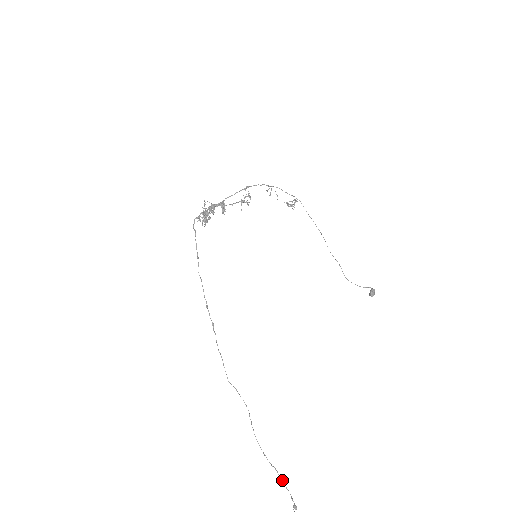
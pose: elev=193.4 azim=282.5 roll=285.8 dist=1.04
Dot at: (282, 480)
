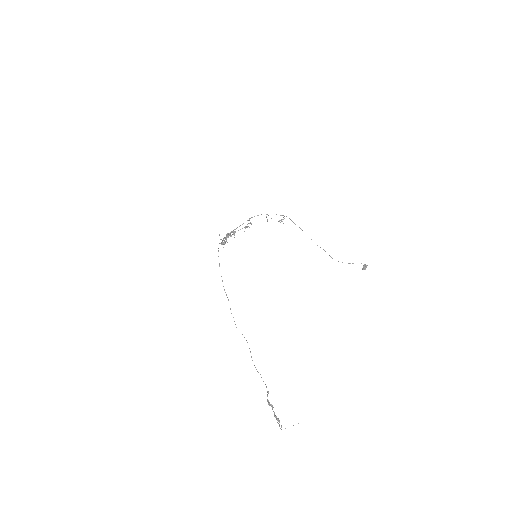
Dot at: occluded
